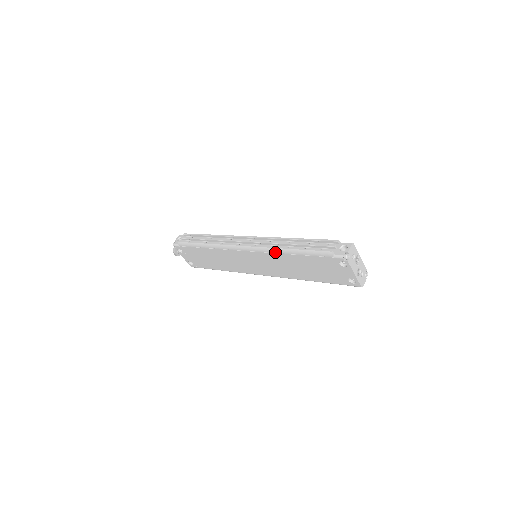
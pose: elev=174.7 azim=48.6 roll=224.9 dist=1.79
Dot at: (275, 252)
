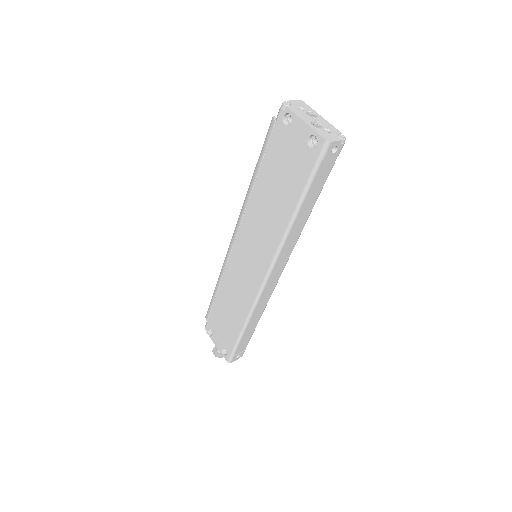
Dot at: (247, 201)
